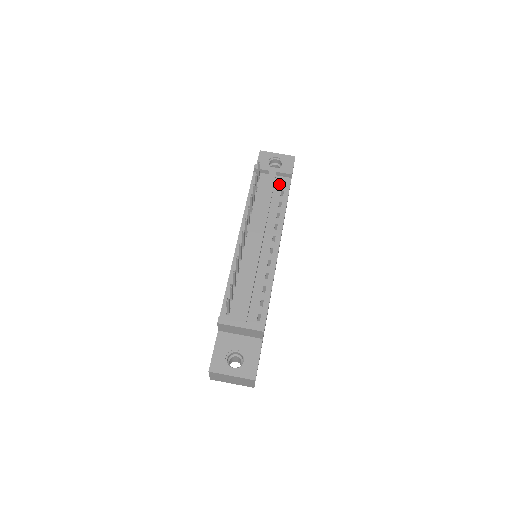
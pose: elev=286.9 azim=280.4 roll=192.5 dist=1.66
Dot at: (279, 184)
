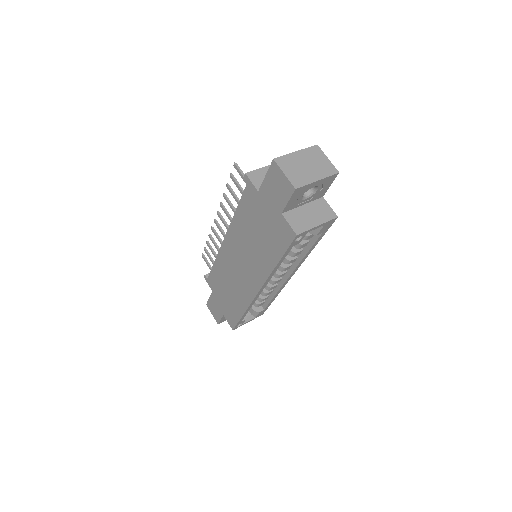
Dot at: occluded
